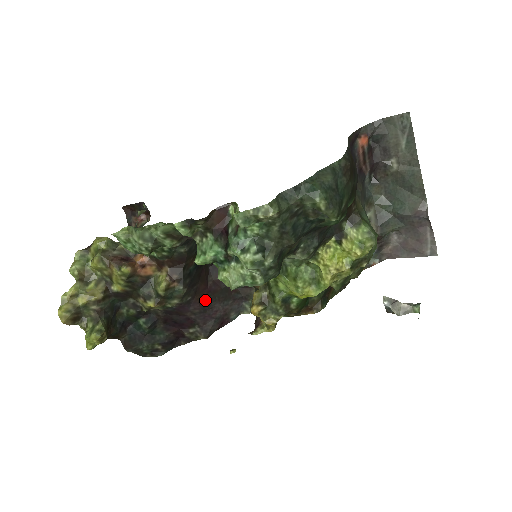
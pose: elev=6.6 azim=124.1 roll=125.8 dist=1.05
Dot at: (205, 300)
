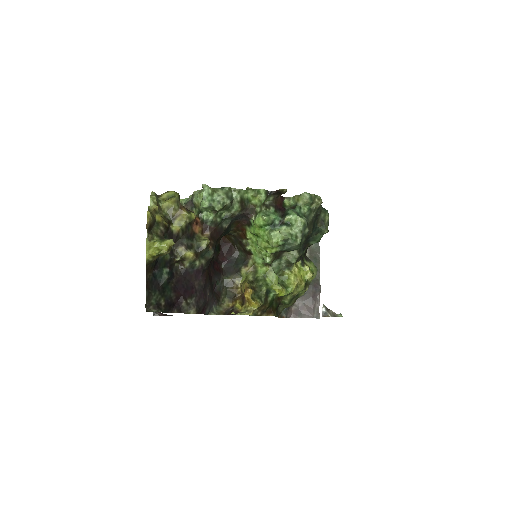
Dot at: (207, 279)
